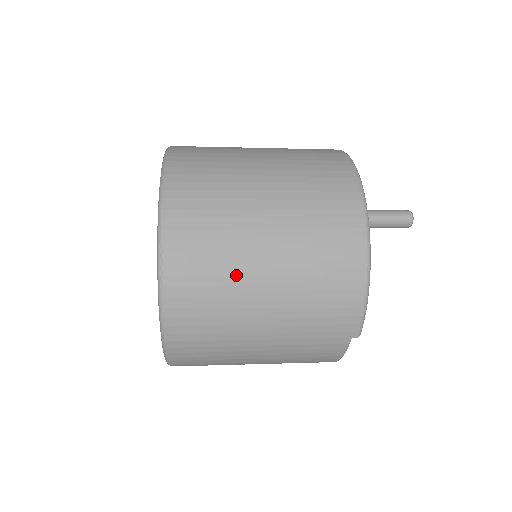
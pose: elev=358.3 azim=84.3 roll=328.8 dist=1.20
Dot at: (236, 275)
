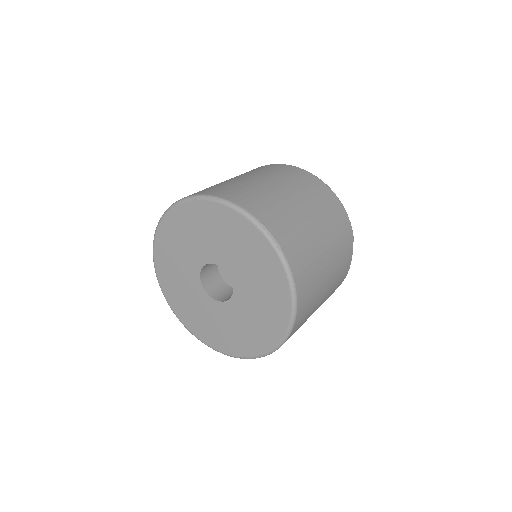
Dot at: (301, 224)
